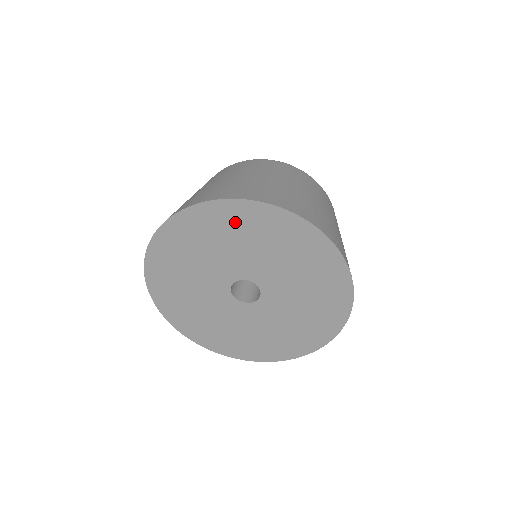
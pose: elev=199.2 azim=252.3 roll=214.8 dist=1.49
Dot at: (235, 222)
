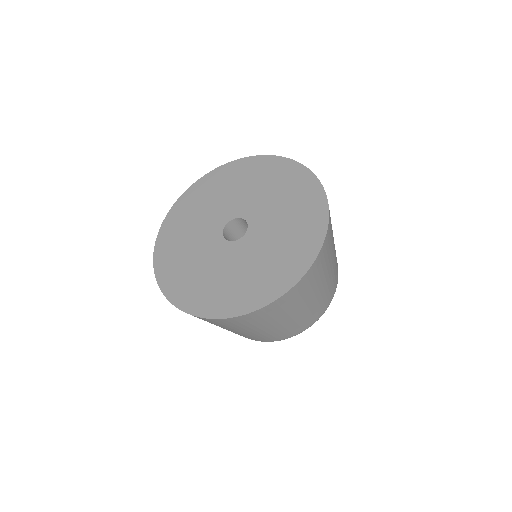
Dot at: (238, 174)
